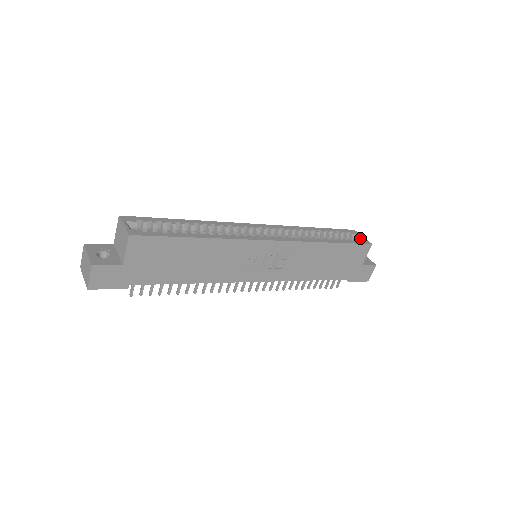
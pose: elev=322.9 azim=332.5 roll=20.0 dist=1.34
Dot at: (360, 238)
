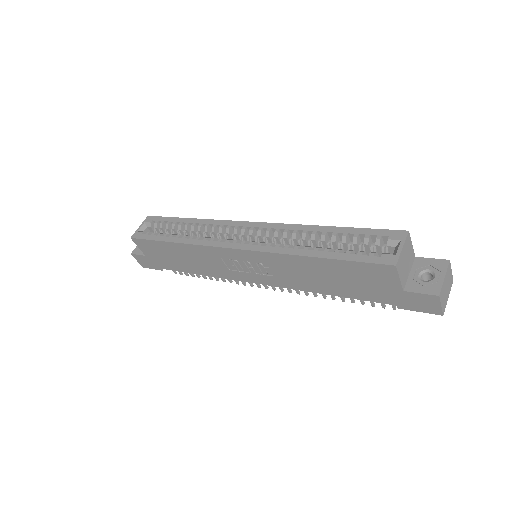
Dot at: (395, 249)
